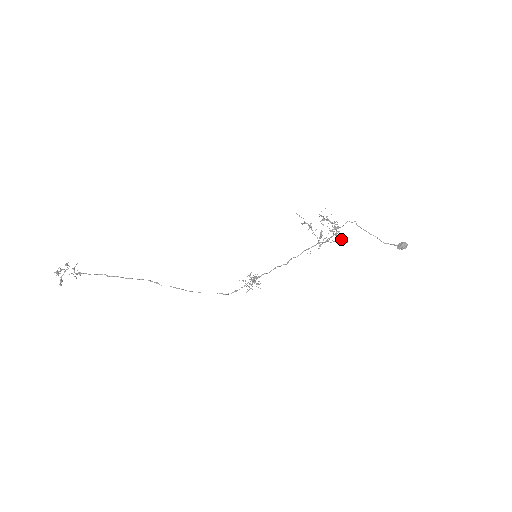
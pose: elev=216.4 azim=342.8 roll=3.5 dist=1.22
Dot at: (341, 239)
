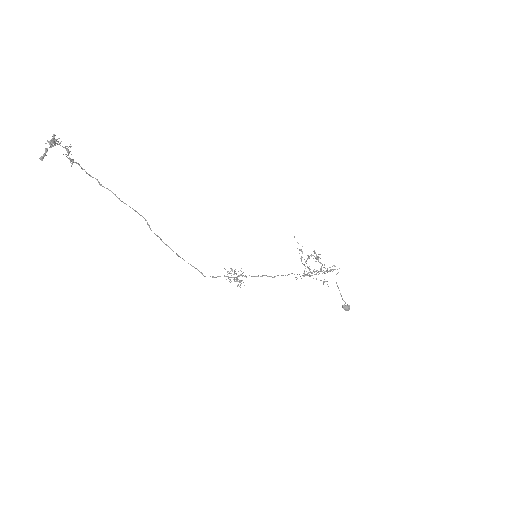
Dot at: (324, 281)
